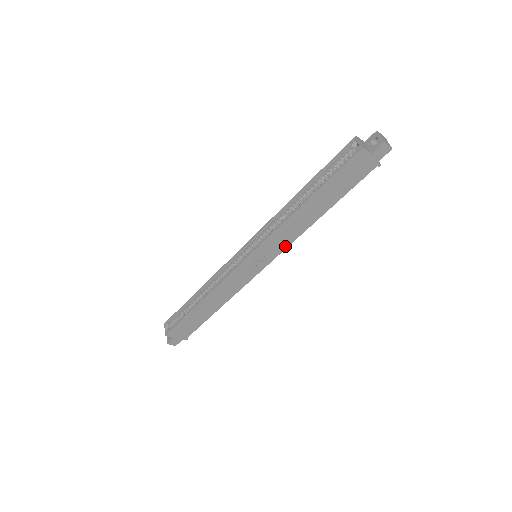
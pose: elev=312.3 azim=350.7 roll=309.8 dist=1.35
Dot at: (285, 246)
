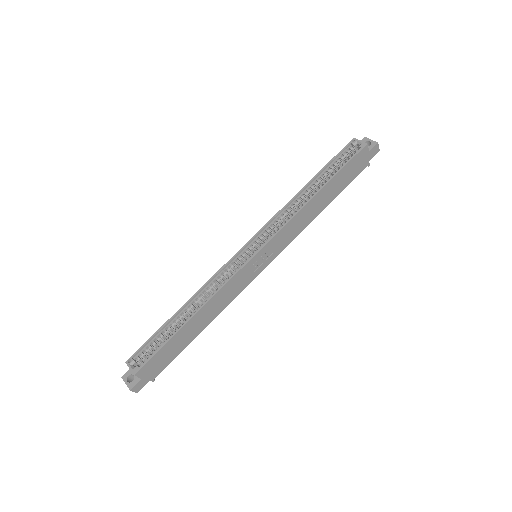
Dot at: (288, 242)
